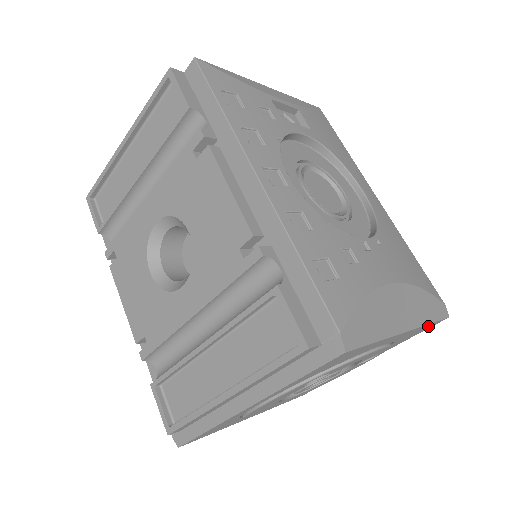
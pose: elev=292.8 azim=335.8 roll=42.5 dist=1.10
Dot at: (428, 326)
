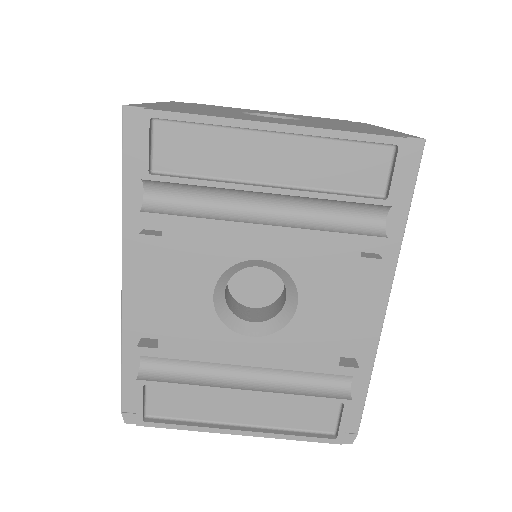
Dot at: occluded
